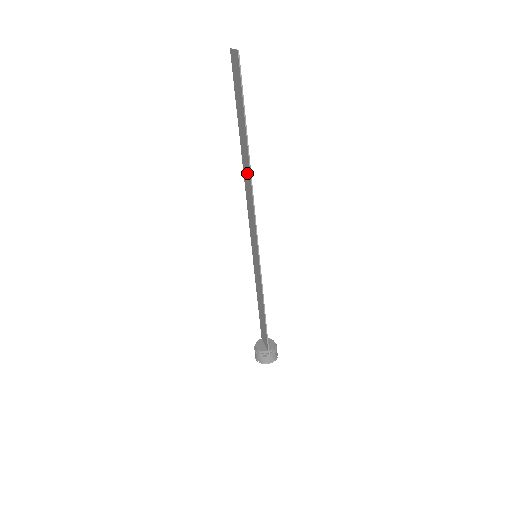
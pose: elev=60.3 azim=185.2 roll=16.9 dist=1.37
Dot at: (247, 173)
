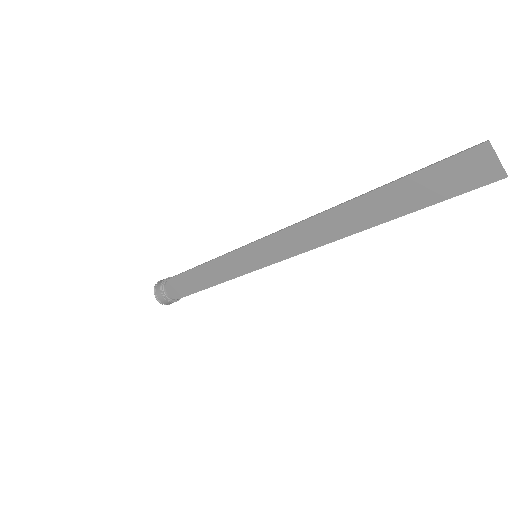
Dot at: (346, 224)
